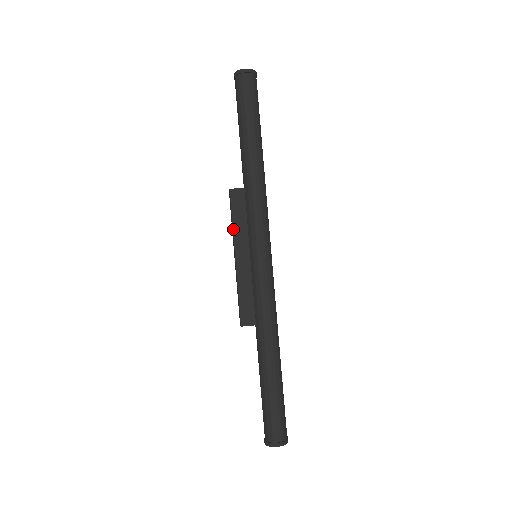
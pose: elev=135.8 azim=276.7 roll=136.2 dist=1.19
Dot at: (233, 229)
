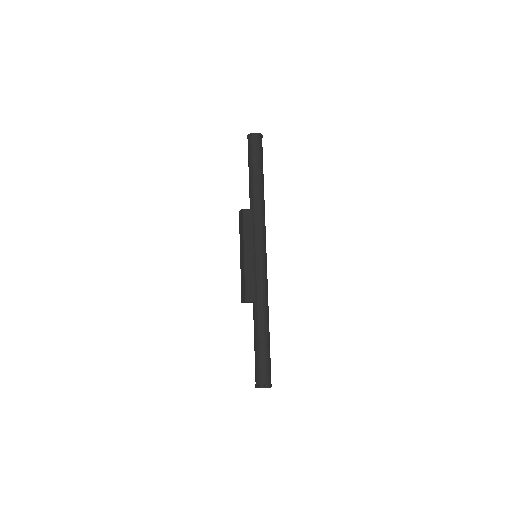
Dot at: (243, 235)
